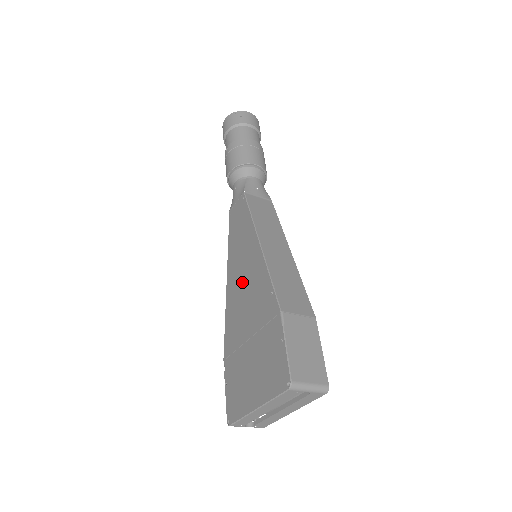
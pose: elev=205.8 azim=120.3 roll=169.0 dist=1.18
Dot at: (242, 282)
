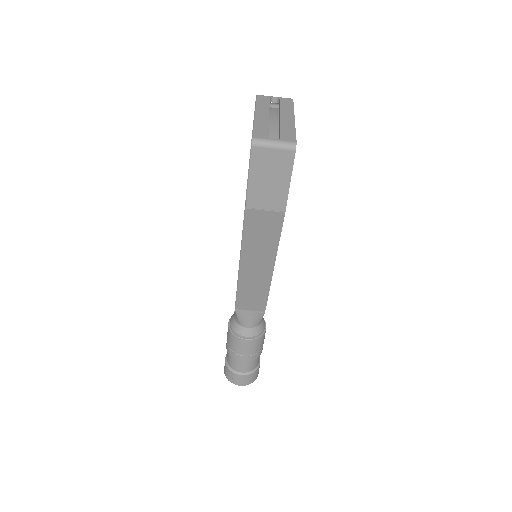
Dot at: occluded
